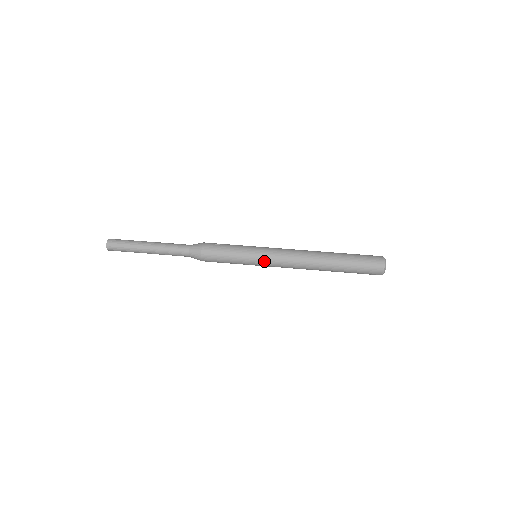
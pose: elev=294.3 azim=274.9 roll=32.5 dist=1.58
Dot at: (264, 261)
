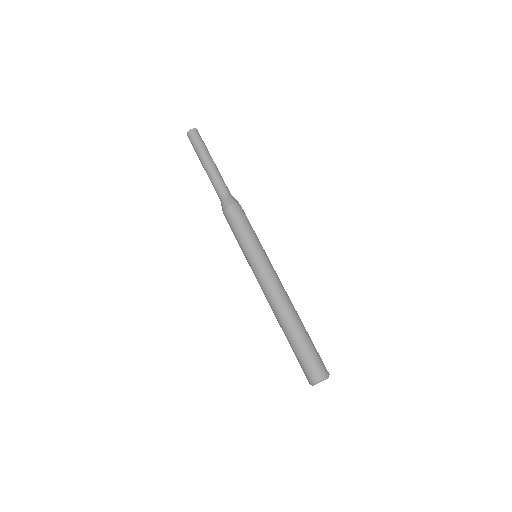
Dot at: (258, 262)
